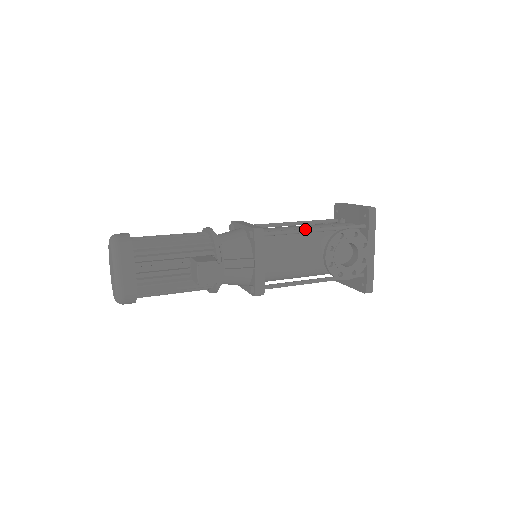
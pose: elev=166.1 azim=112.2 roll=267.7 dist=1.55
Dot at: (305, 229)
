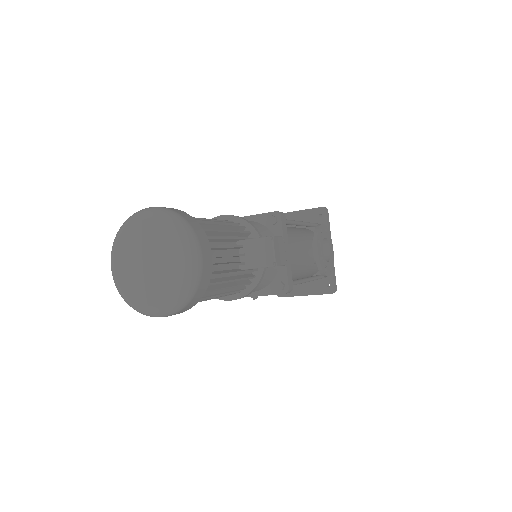
Dot at: (299, 221)
